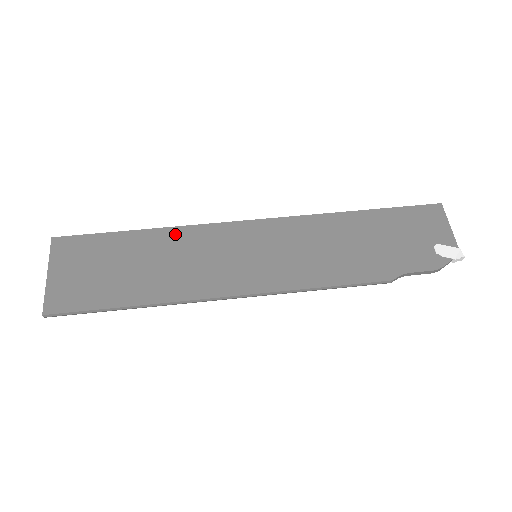
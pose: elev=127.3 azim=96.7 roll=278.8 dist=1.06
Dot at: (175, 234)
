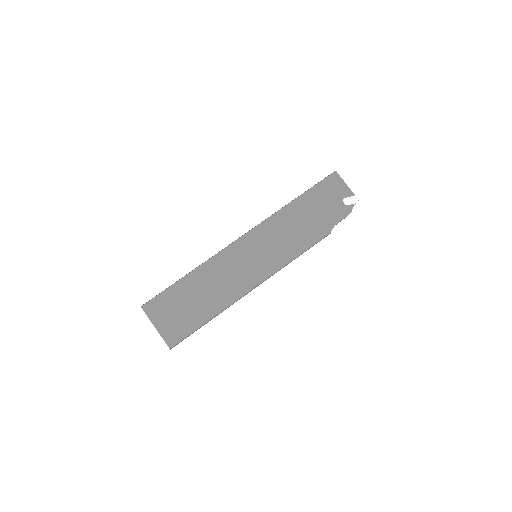
Dot at: (206, 267)
